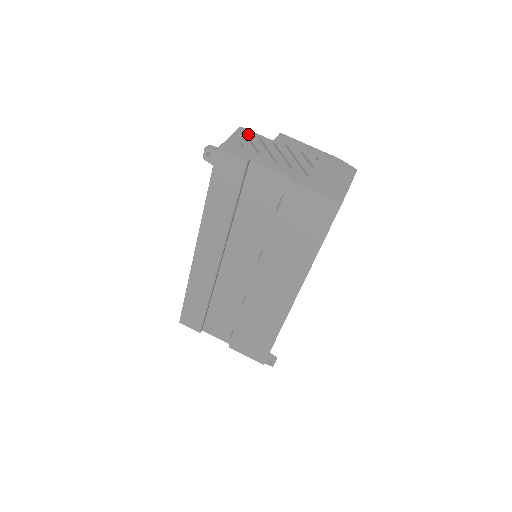
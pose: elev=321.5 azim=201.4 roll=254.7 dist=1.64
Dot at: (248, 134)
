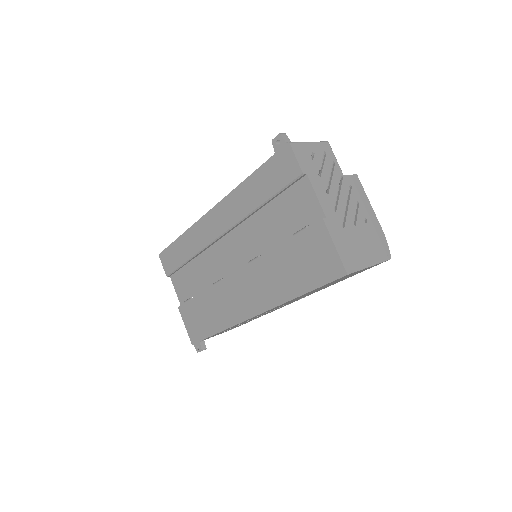
Dot at: (328, 152)
